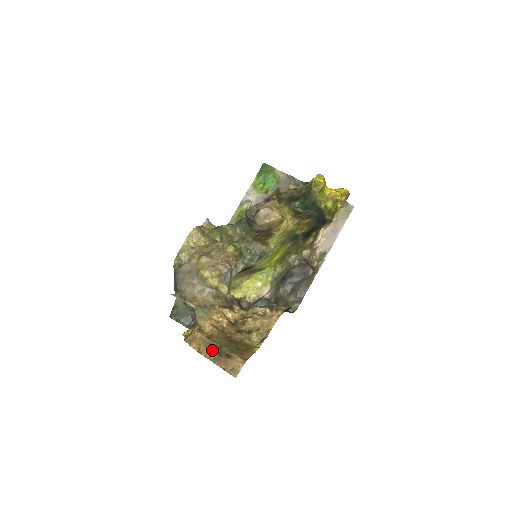
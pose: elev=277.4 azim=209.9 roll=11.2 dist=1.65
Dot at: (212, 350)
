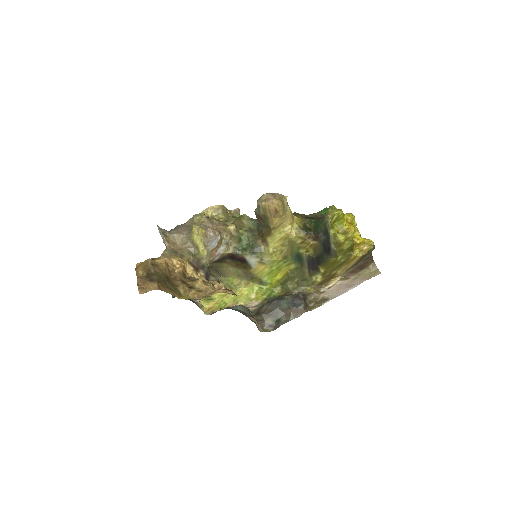
Dot at: (145, 271)
